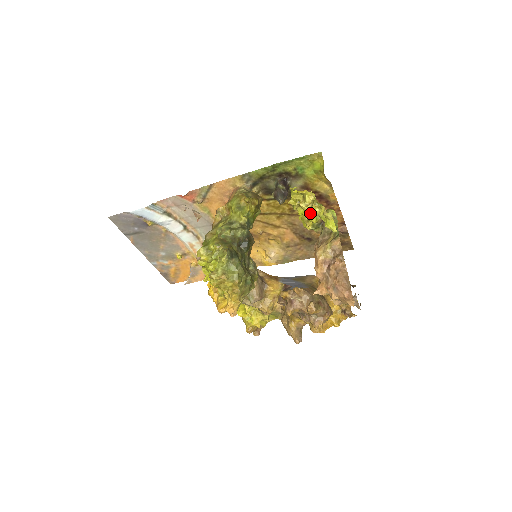
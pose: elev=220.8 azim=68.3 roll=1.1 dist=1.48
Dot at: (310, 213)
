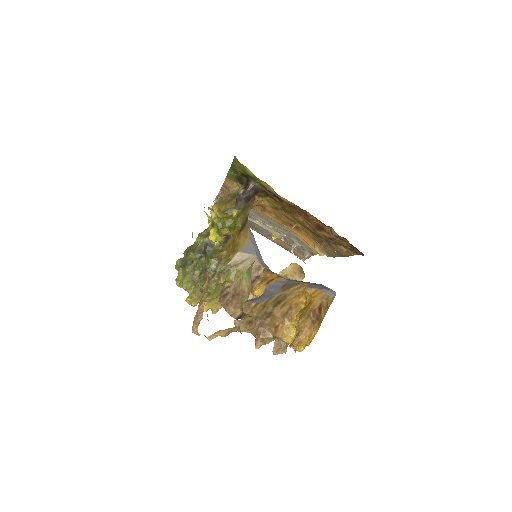
Dot at: (210, 231)
